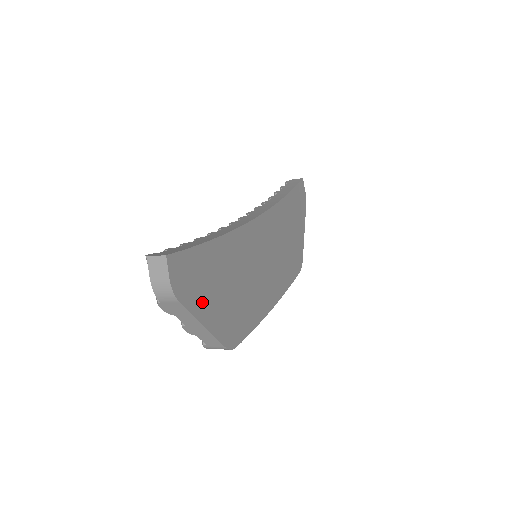
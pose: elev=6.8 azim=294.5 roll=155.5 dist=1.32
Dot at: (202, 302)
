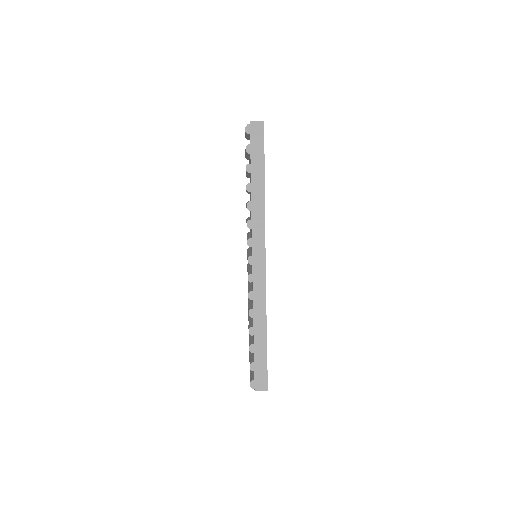
Dot at: occluded
